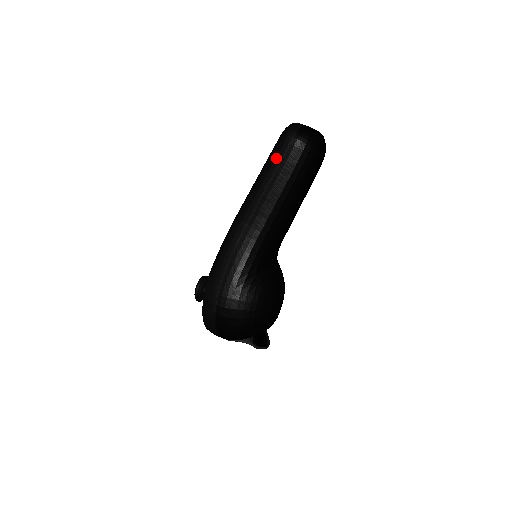
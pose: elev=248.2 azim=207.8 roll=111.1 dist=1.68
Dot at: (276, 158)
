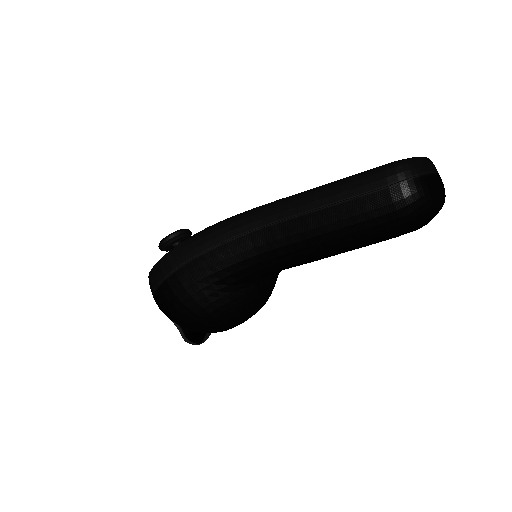
Dot at: (356, 188)
